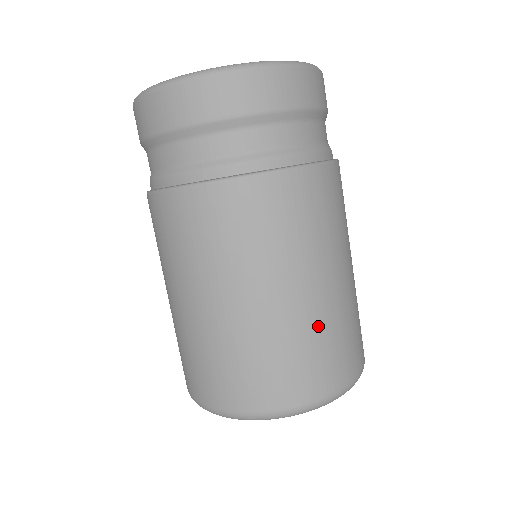
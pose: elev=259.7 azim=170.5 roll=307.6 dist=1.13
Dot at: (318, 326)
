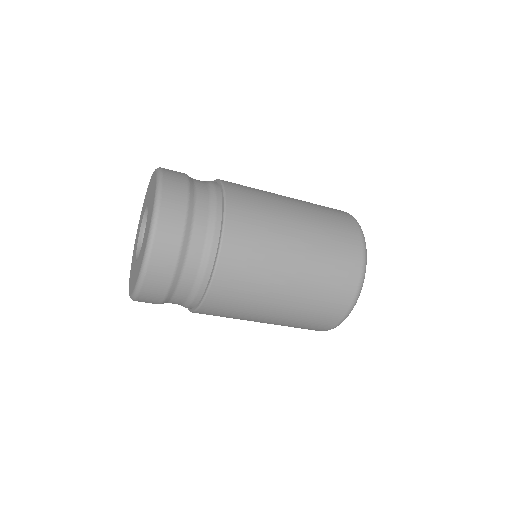
Dot at: (304, 308)
